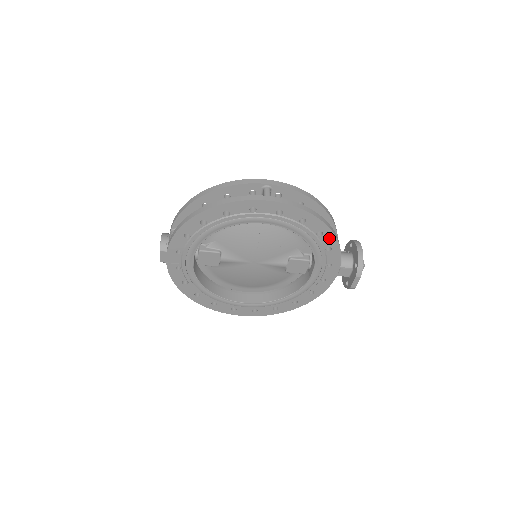
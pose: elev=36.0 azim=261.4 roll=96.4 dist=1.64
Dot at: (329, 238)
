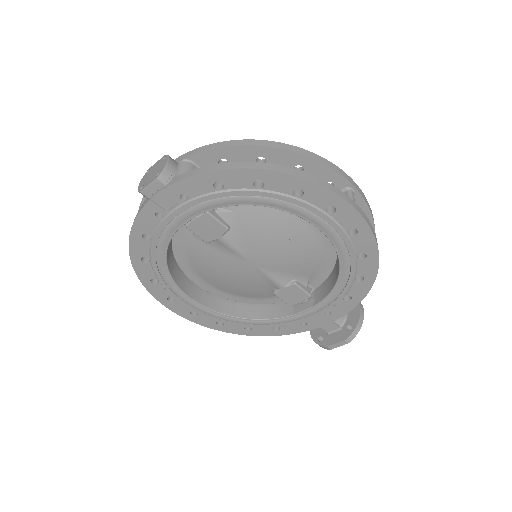
Dot at: (362, 288)
